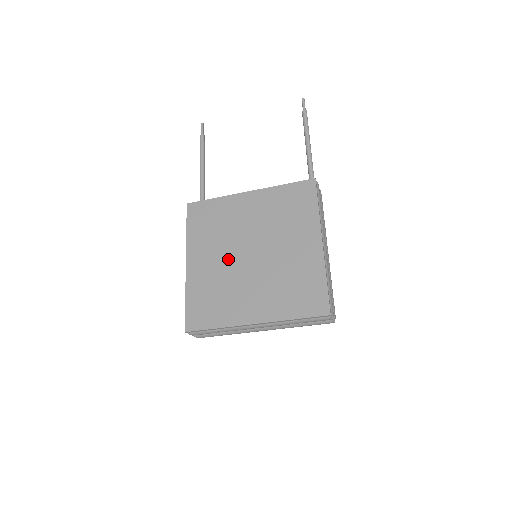
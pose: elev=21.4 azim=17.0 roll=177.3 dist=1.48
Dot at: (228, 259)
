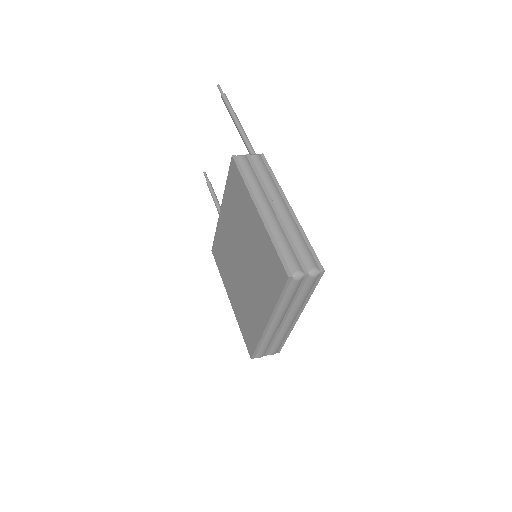
Dot at: (238, 278)
